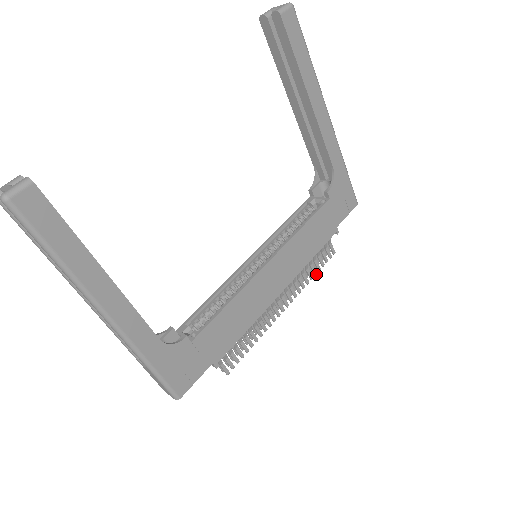
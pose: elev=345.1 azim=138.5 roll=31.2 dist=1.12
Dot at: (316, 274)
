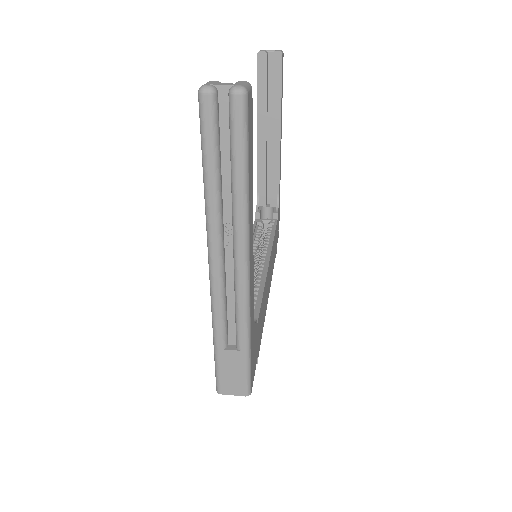
Dot at: occluded
